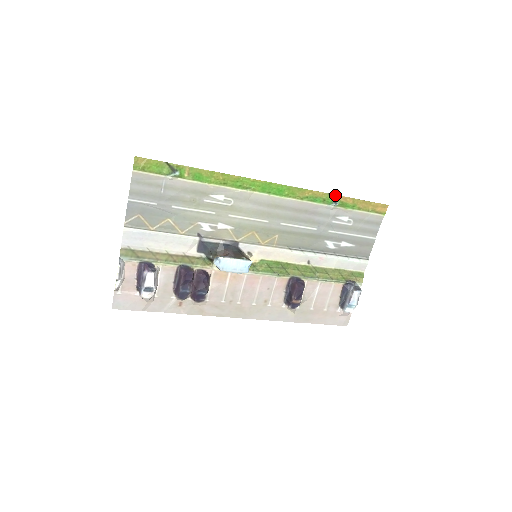
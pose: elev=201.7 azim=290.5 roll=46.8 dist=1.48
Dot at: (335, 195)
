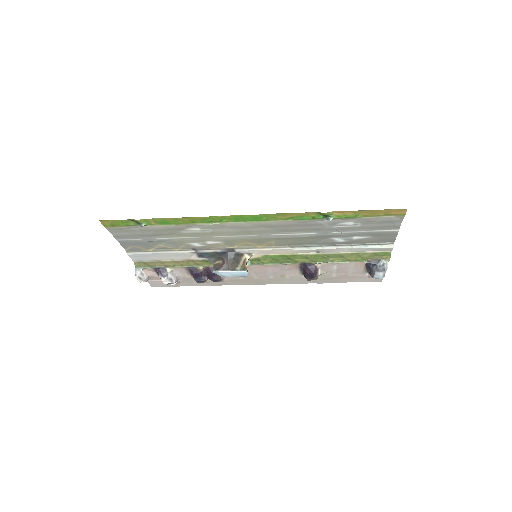
Dot at: occluded
